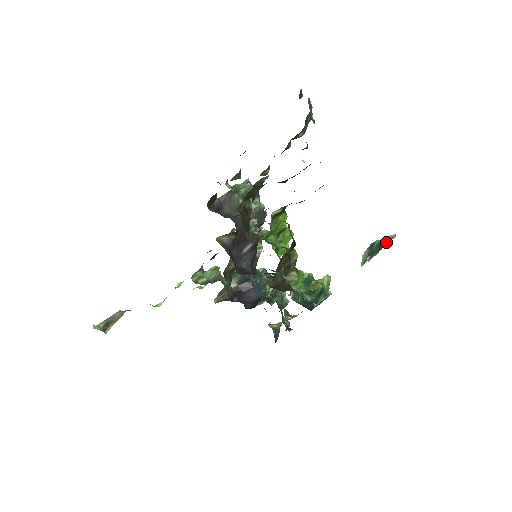
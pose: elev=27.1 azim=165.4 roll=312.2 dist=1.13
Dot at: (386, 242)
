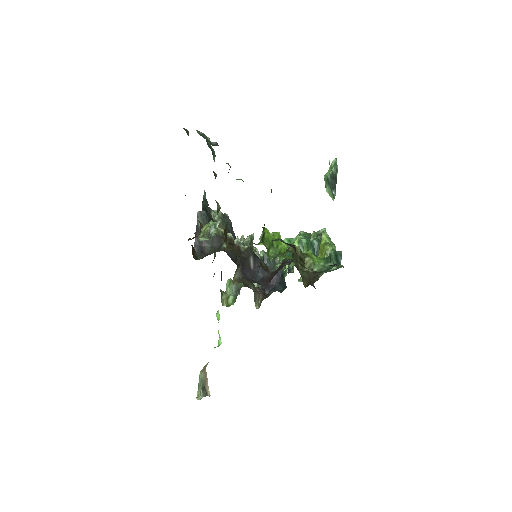
Dot at: (335, 171)
